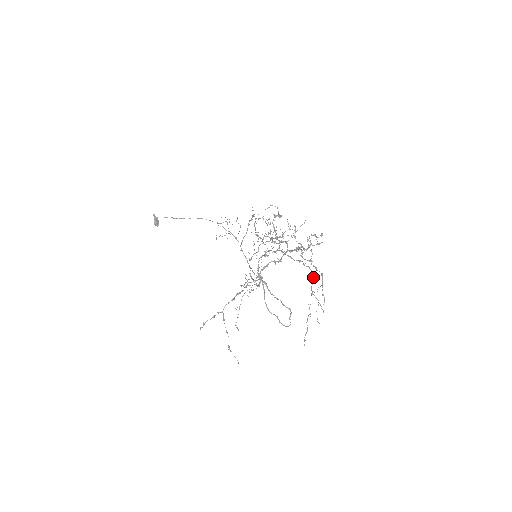
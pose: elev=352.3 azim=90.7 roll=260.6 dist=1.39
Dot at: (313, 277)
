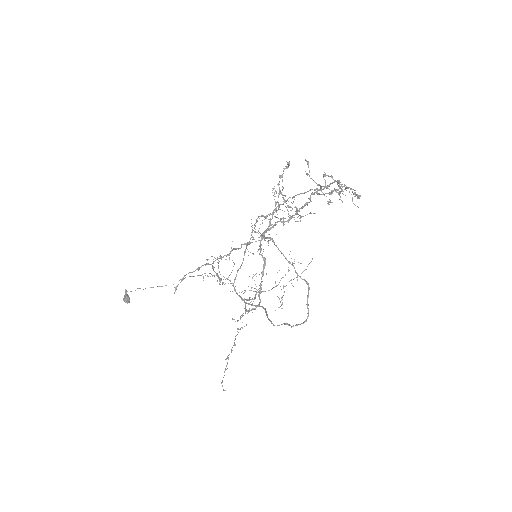
Dot at: (337, 181)
